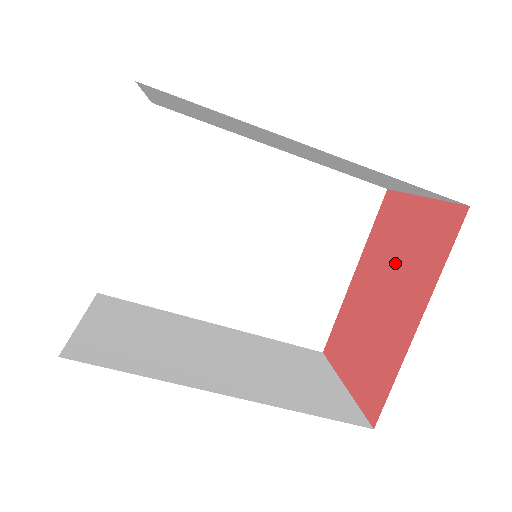
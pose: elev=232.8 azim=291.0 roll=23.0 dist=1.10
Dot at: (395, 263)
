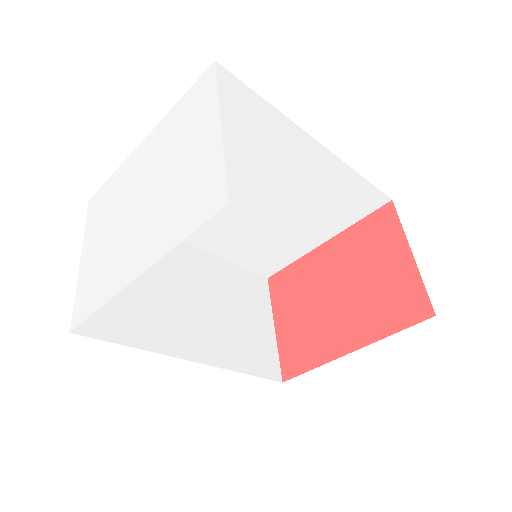
Dot at: (360, 282)
